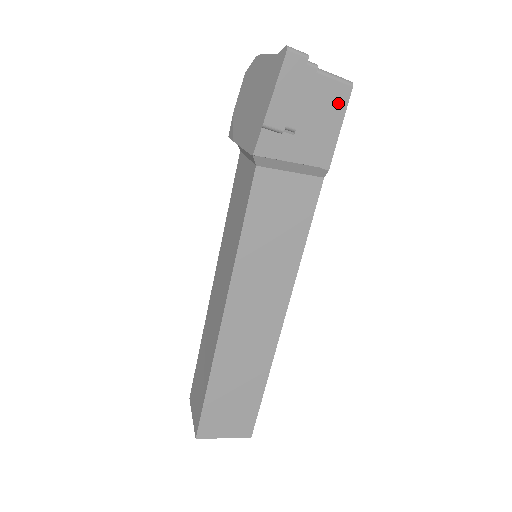
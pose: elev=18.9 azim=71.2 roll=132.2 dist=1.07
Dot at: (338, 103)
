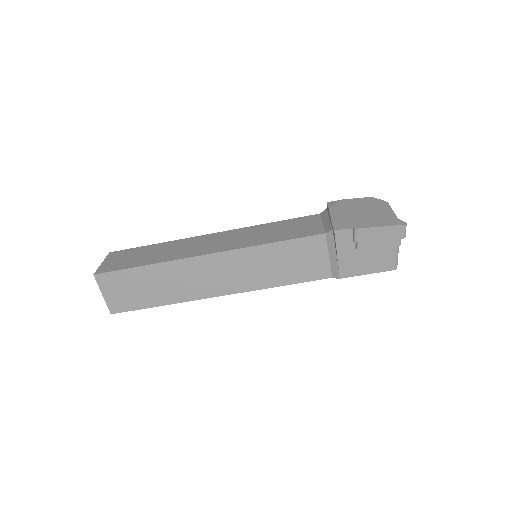
Dot at: (383, 266)
